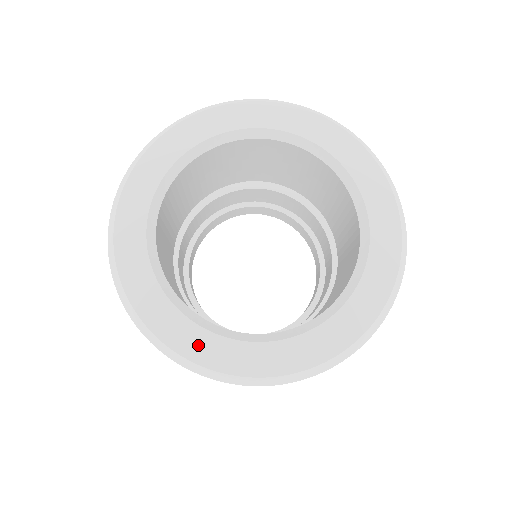
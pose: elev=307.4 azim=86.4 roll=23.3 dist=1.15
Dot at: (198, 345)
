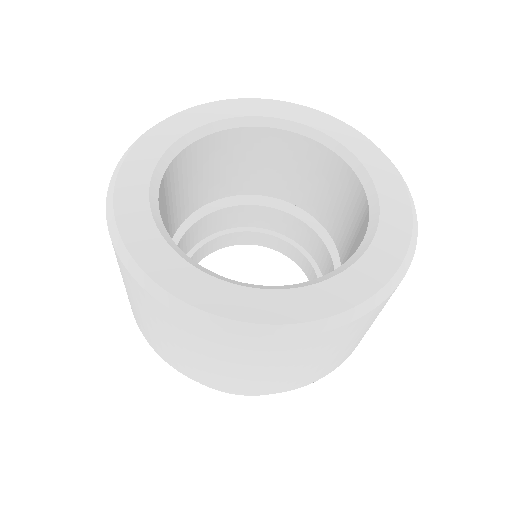
Dot at: (198, 289)
